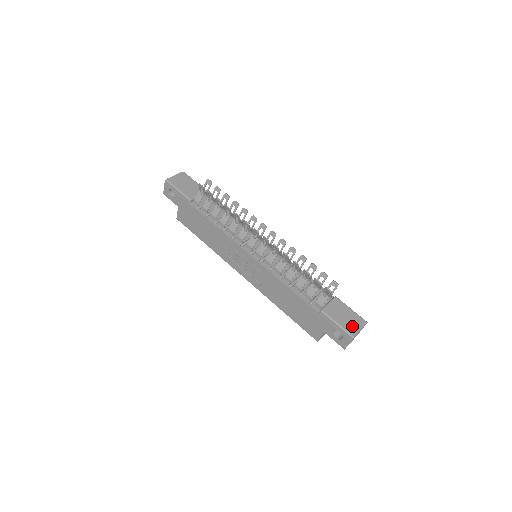
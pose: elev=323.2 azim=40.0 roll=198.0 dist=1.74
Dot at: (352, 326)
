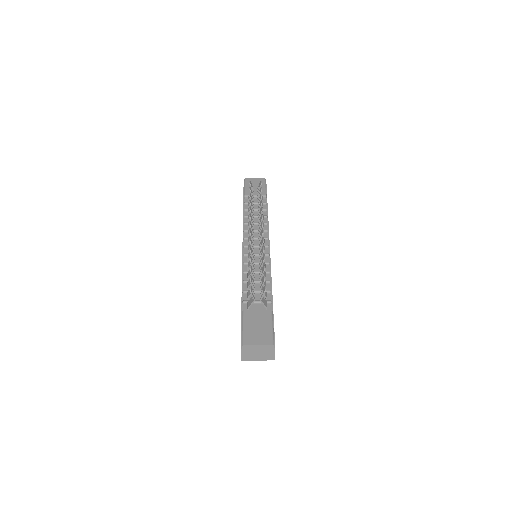
Dot at: (253, 337)
